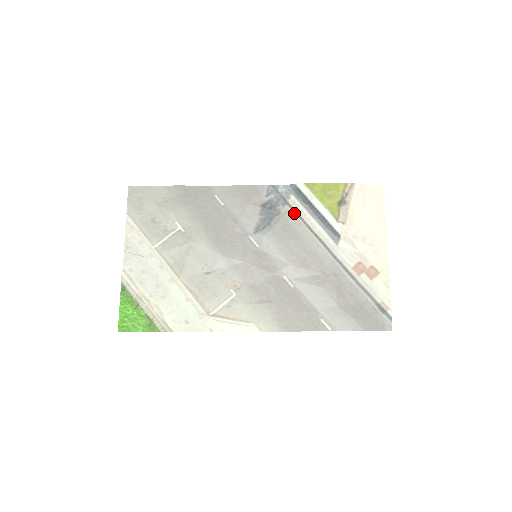
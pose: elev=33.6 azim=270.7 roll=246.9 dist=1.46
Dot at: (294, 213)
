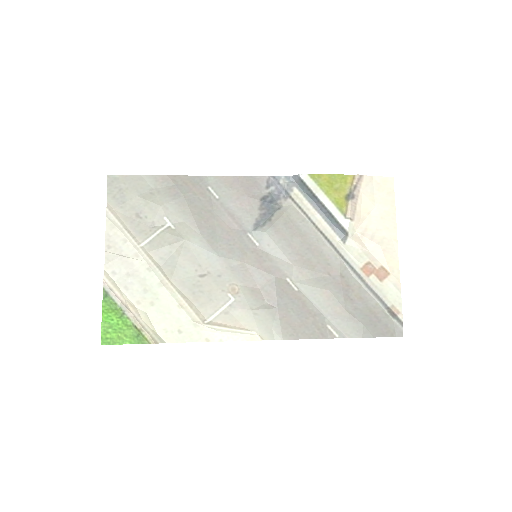
Dot at: (297, 208)
